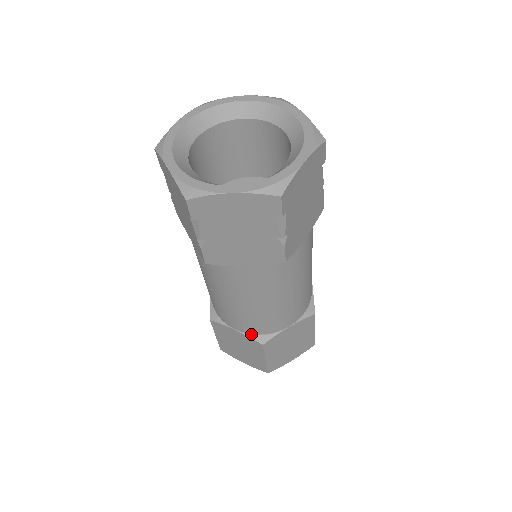
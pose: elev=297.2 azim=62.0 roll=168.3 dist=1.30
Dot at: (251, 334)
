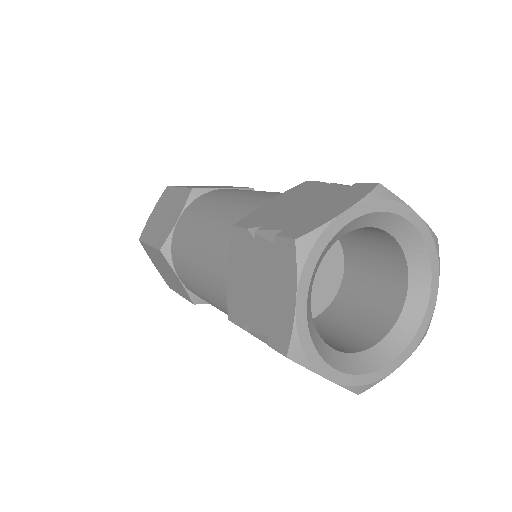
Dot at: occluded
